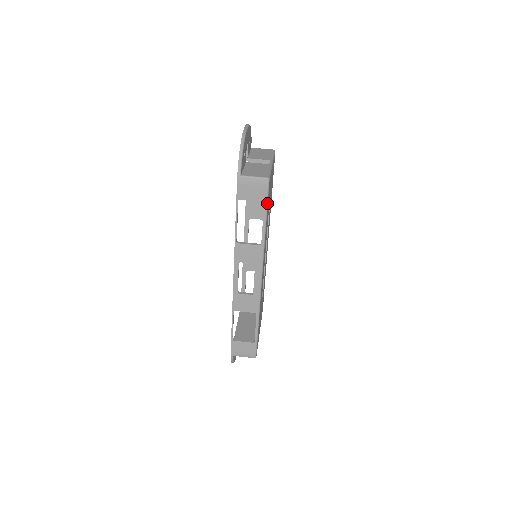
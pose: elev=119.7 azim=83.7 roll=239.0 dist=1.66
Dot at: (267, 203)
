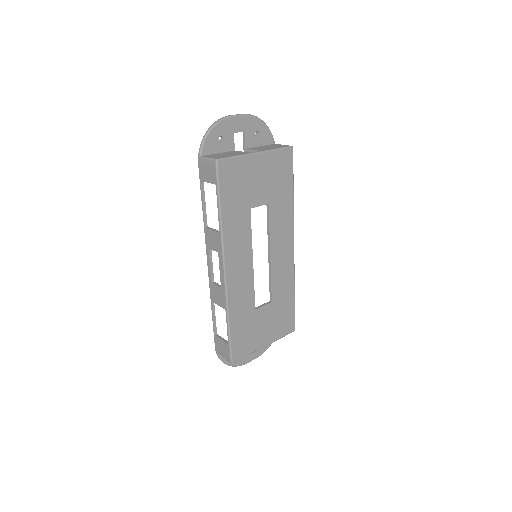
Dot at: (218, 186)
